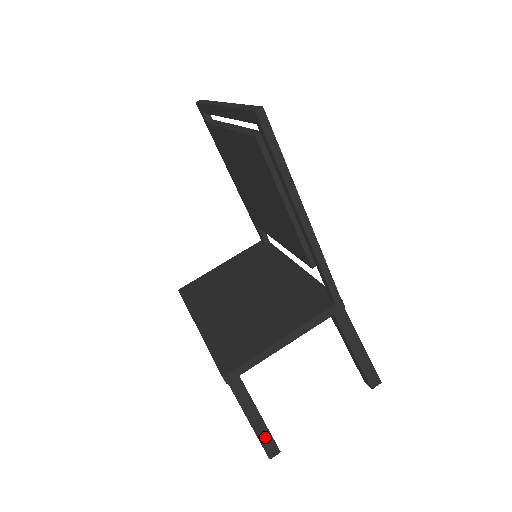
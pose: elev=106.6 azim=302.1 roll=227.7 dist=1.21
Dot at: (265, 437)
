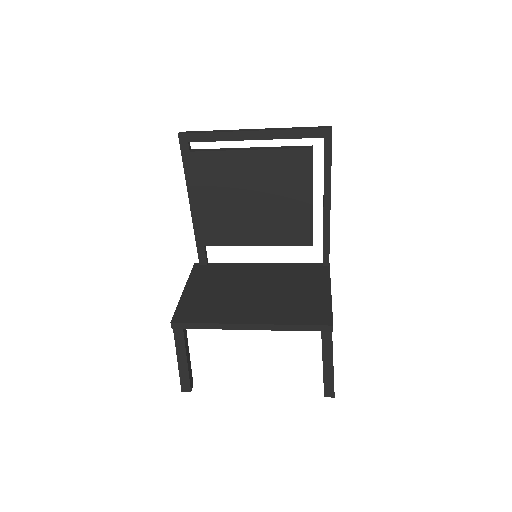
Dot at: occluded
